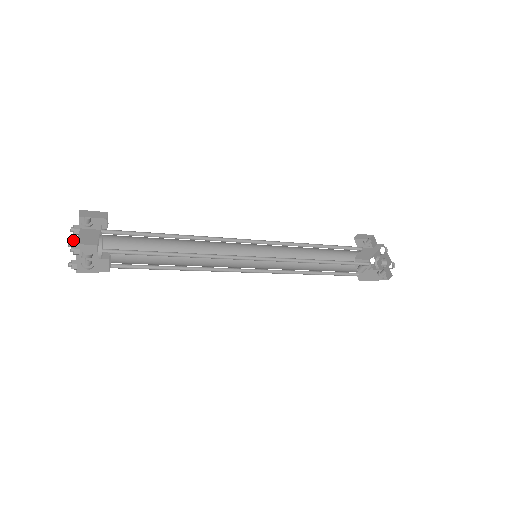
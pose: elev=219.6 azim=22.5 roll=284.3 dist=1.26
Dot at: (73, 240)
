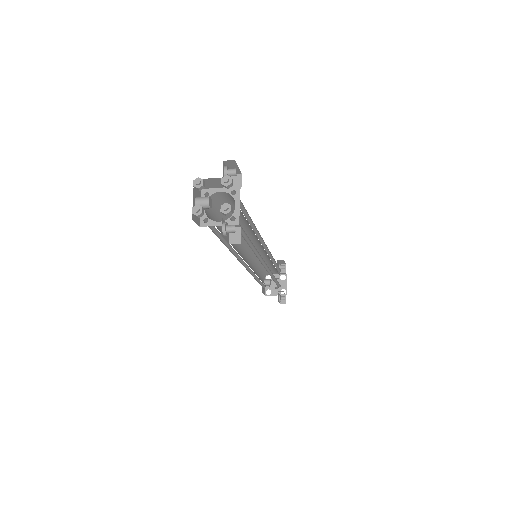
Dot at: (204, 180)
